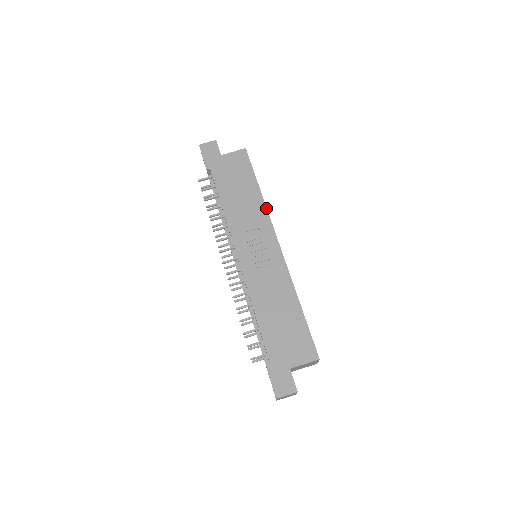
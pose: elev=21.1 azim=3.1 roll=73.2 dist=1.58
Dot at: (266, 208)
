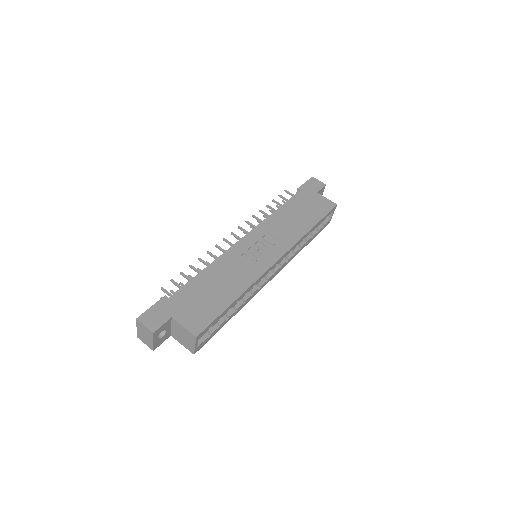
Dot at: (301, 238)
